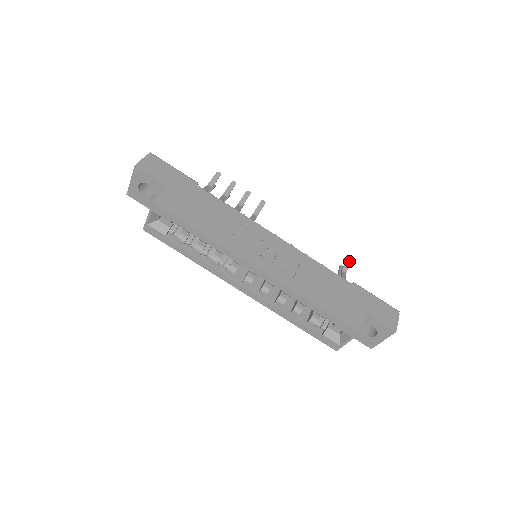
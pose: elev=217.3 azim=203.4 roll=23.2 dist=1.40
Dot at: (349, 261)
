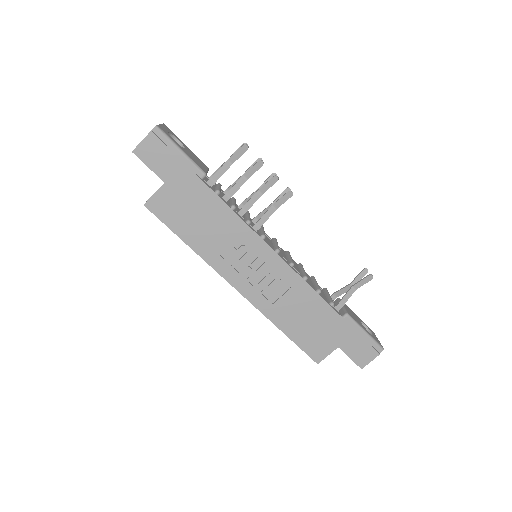
Dot at: (367, 280)
